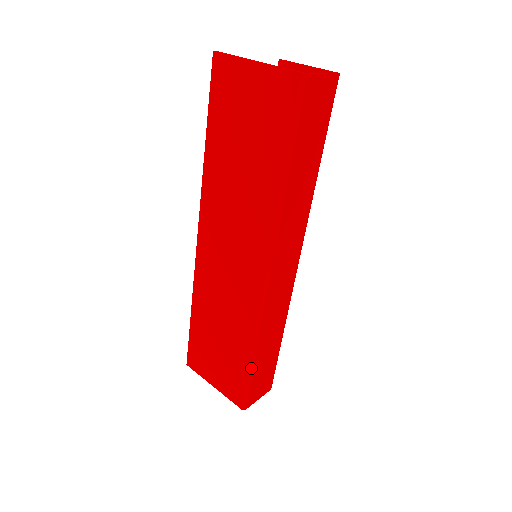
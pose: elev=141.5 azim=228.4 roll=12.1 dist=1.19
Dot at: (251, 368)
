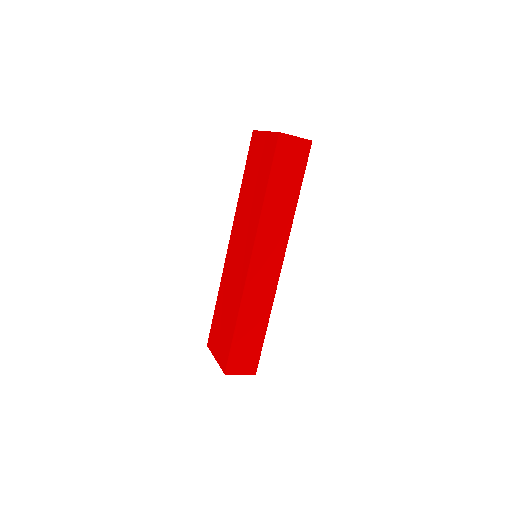
Dot at: (234, 335)
